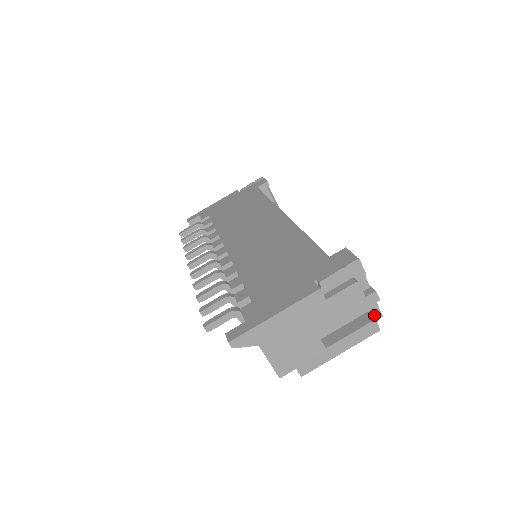
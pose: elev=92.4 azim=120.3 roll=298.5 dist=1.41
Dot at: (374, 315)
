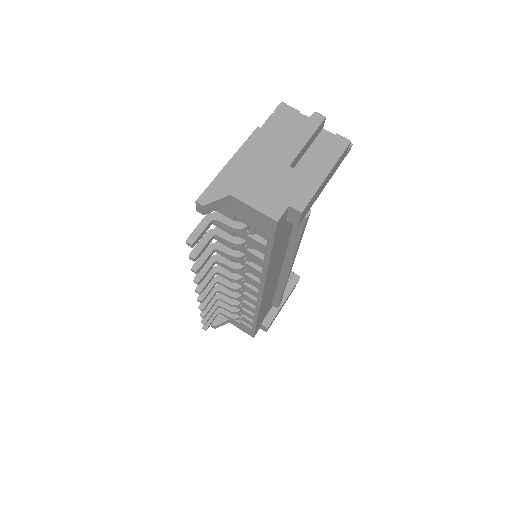
Dot at: occluded
